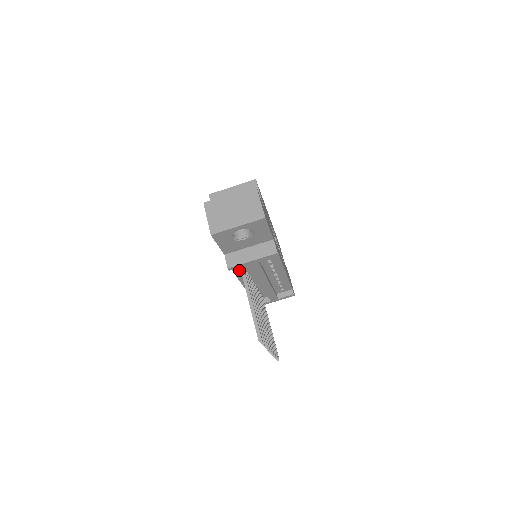
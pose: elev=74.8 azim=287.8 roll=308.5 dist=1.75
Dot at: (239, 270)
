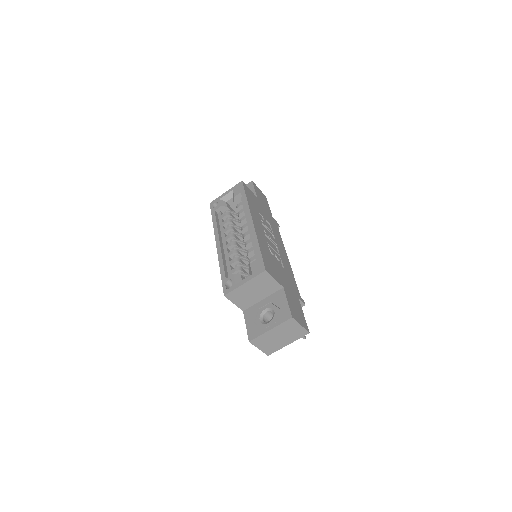
Dot at: occluded
